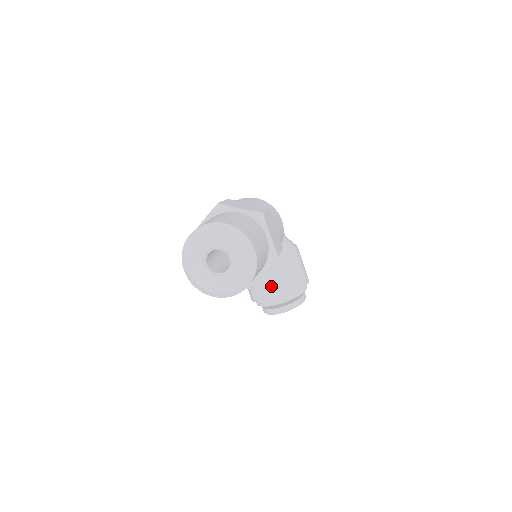
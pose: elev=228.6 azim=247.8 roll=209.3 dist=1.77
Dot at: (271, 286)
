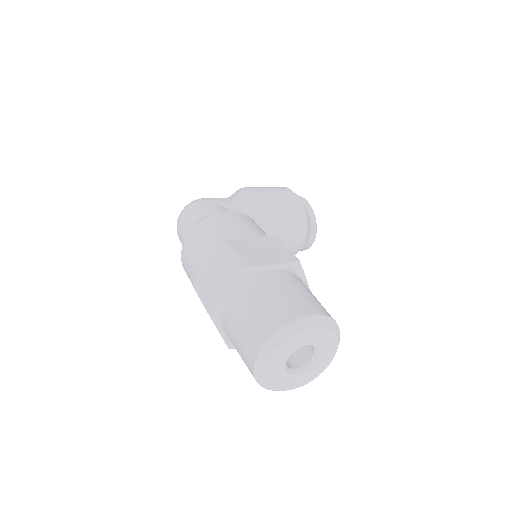
Dot at: (287, 243)
